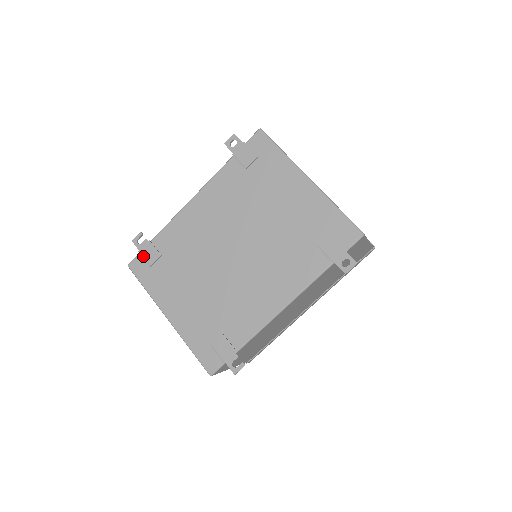
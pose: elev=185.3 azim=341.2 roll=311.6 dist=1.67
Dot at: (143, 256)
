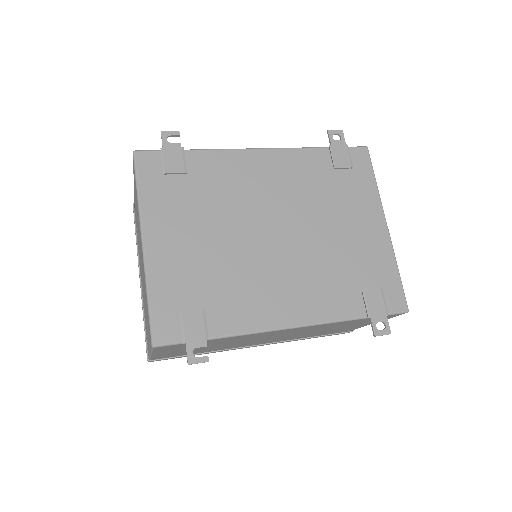
Dot at: (164, 156)
